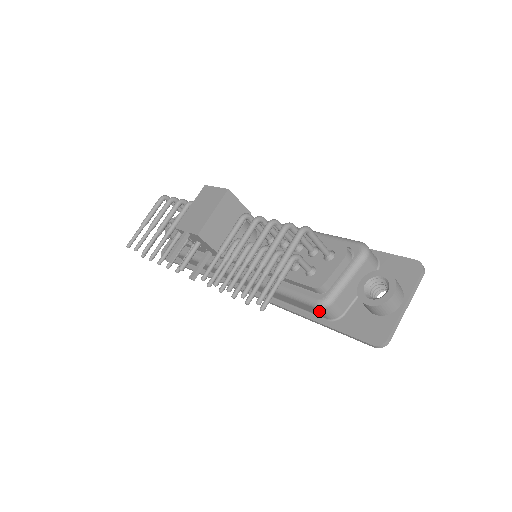
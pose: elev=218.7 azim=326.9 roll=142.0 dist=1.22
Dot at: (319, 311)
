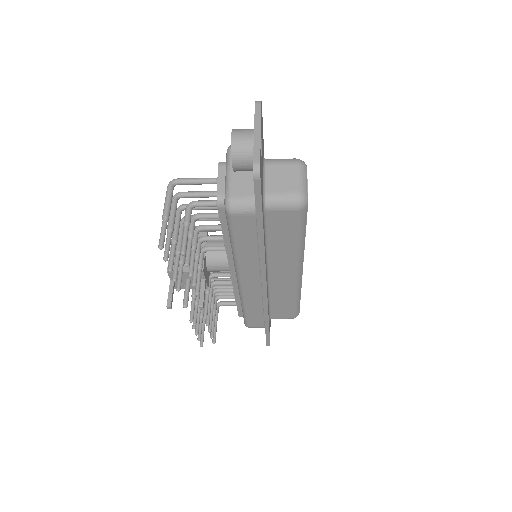
Dot at: (238, 216)
